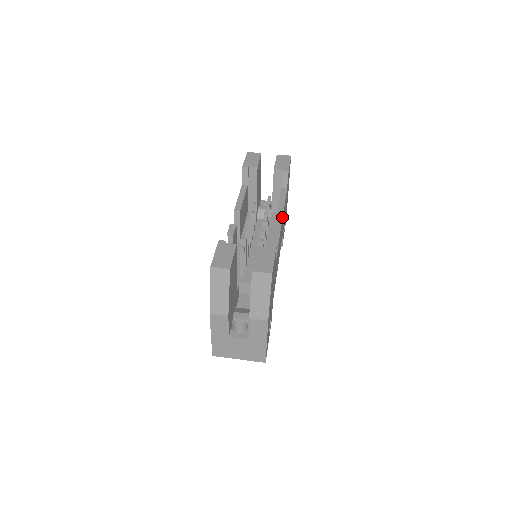
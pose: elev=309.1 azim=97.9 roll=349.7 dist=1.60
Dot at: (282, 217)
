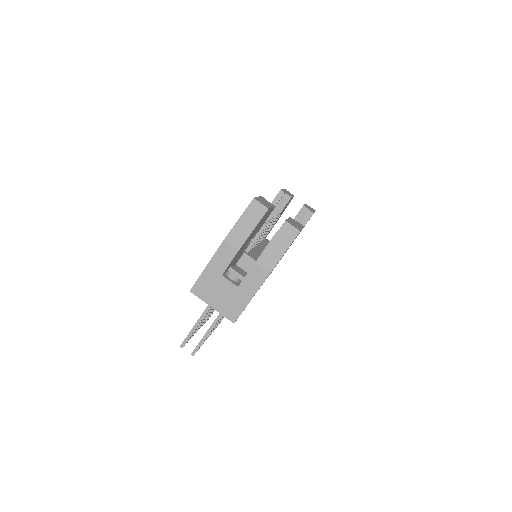
Dot at: occluded
